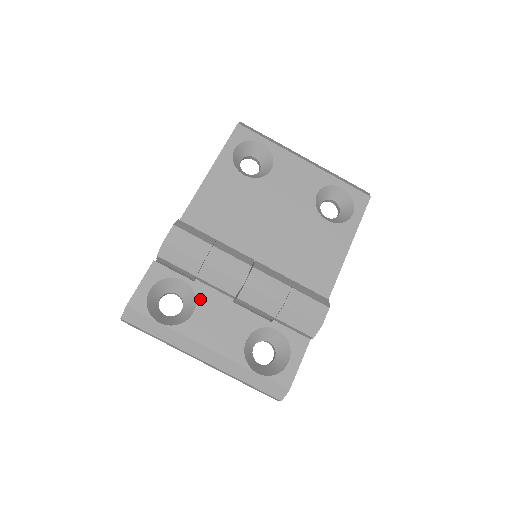
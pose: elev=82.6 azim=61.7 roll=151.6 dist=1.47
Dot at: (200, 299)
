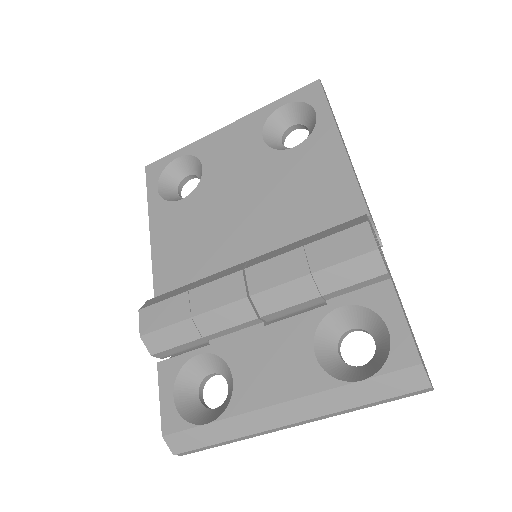
Dot at: (229, 357)
